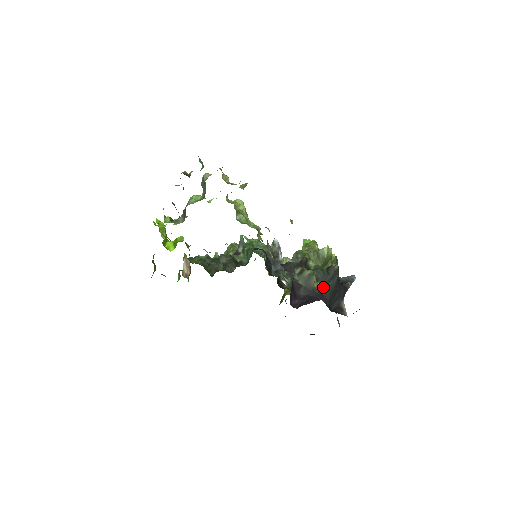
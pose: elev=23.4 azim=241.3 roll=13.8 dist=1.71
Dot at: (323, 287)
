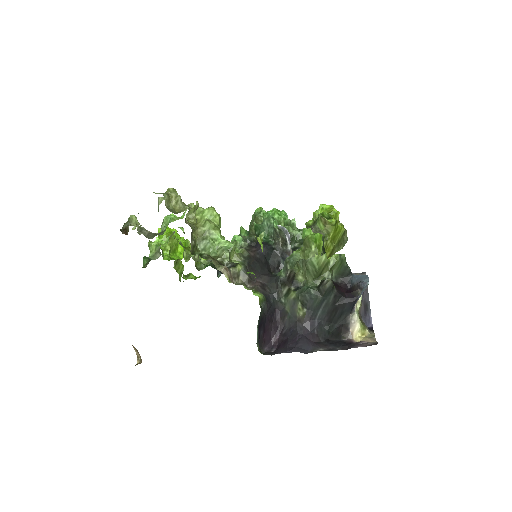
Dot at: (312, 313)
